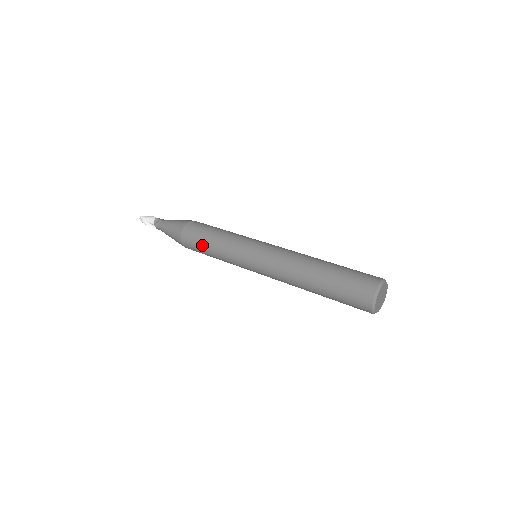
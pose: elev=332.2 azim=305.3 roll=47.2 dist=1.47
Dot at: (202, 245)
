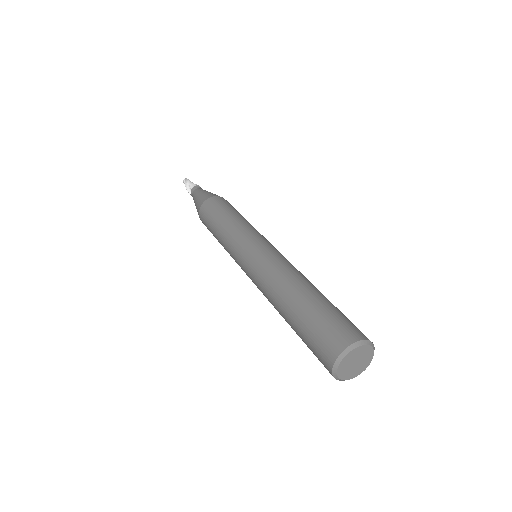
Dot at: (218, 214)
